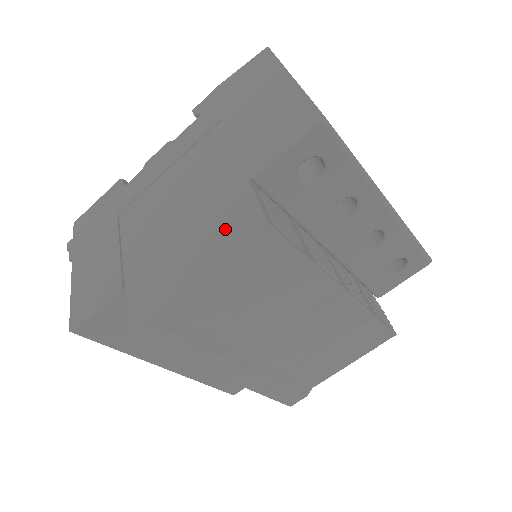
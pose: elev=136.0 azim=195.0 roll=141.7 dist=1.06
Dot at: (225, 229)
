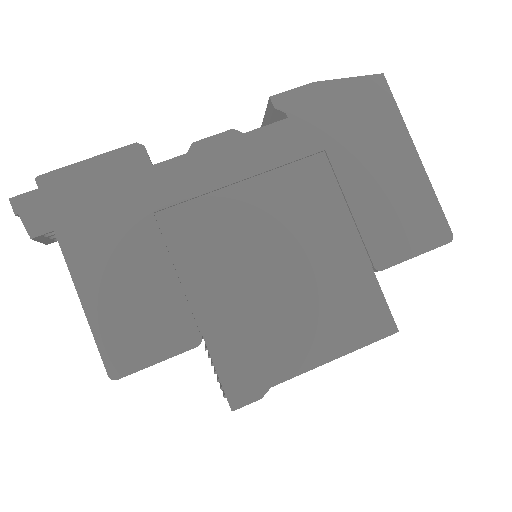
Dot at: (349, 317)
